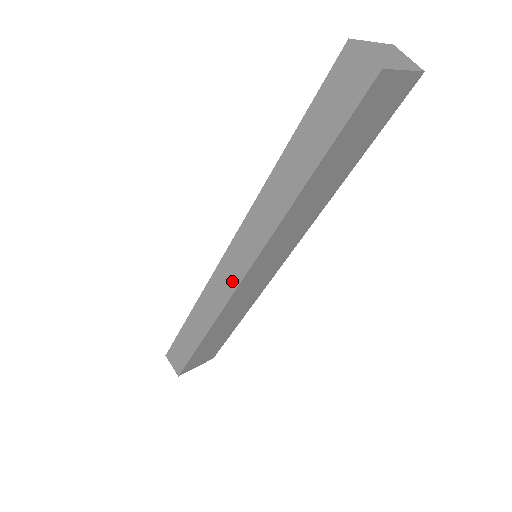
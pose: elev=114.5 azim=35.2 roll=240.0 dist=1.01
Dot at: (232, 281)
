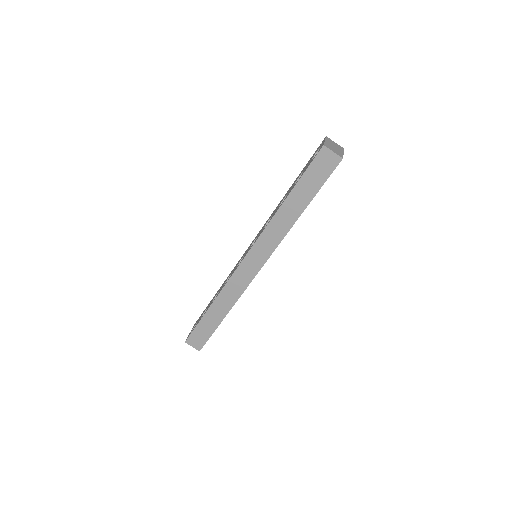
Dot at: (250, 275)
